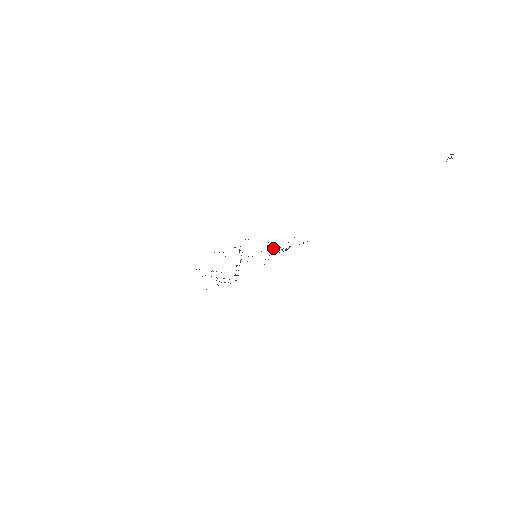
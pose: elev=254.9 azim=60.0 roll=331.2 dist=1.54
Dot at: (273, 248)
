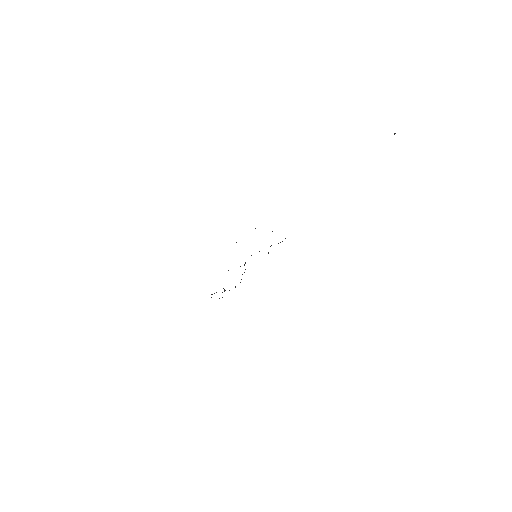
Dot at: occluded
